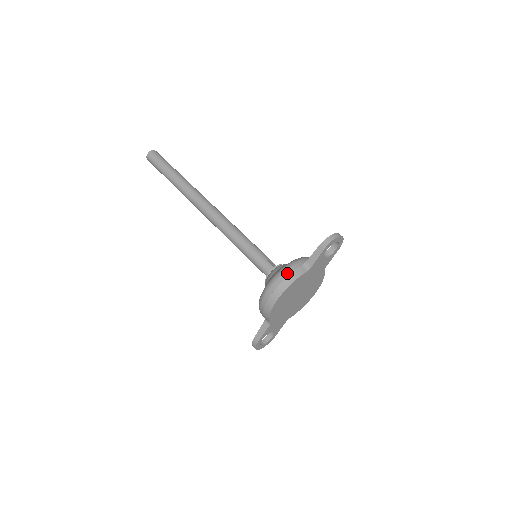
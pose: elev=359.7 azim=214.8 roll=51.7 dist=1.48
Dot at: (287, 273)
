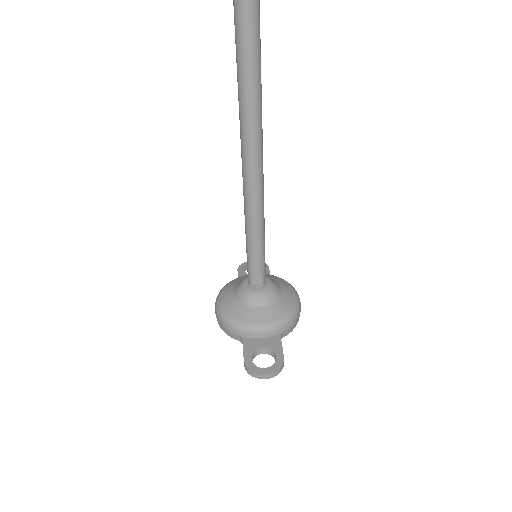
Dot at: (224, 326)
